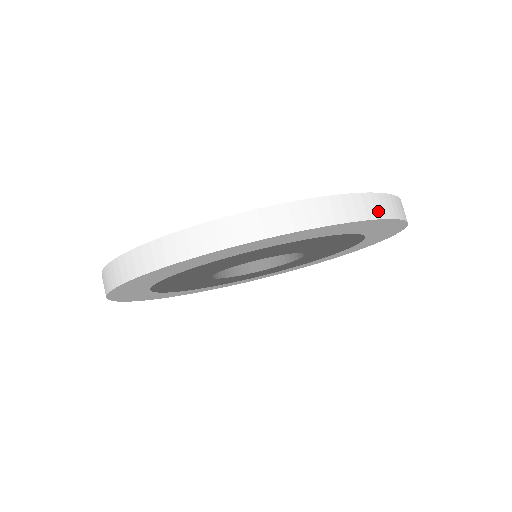
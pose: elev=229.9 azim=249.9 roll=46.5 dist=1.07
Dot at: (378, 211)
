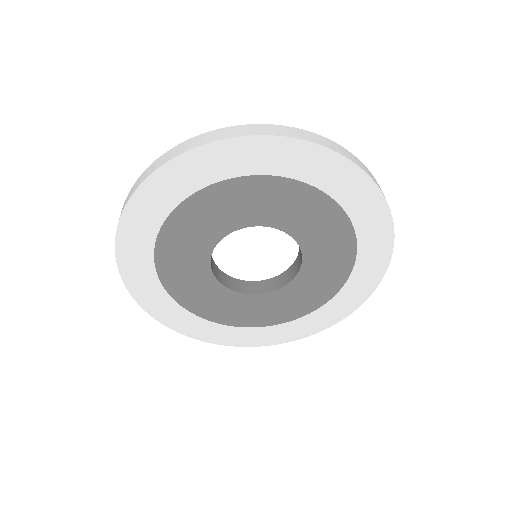
Dot at: (343, 153)
